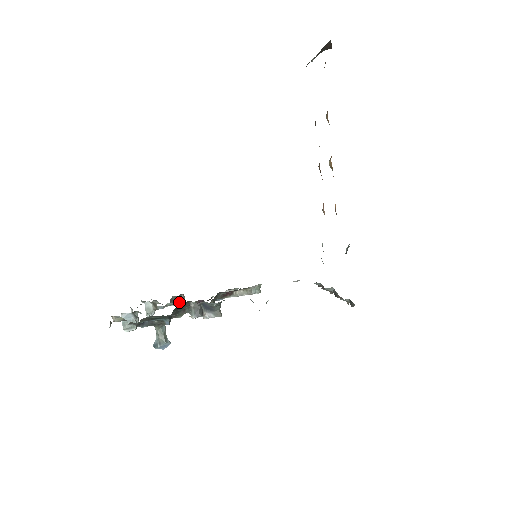
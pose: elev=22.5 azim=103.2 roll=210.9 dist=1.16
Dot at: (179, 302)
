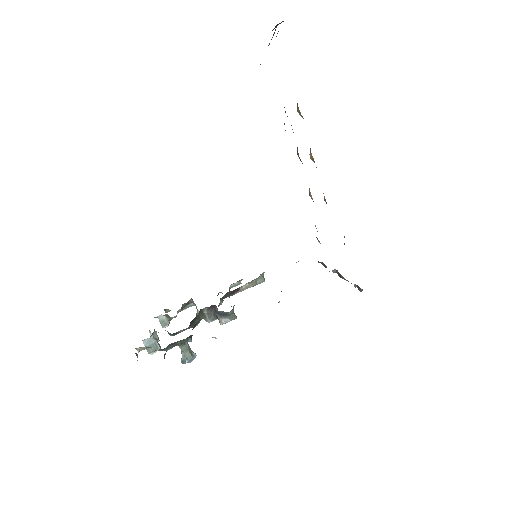
Dot at: (189, 305)
